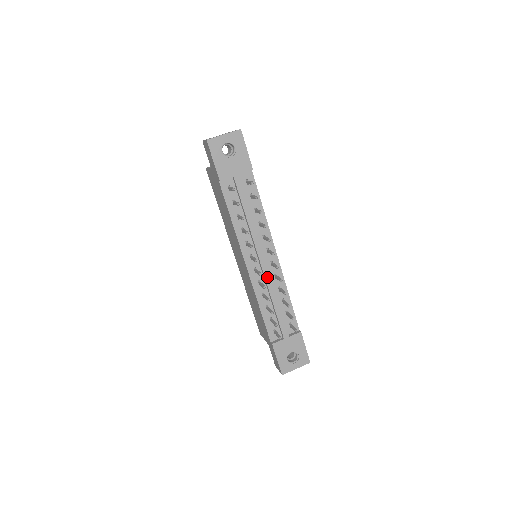
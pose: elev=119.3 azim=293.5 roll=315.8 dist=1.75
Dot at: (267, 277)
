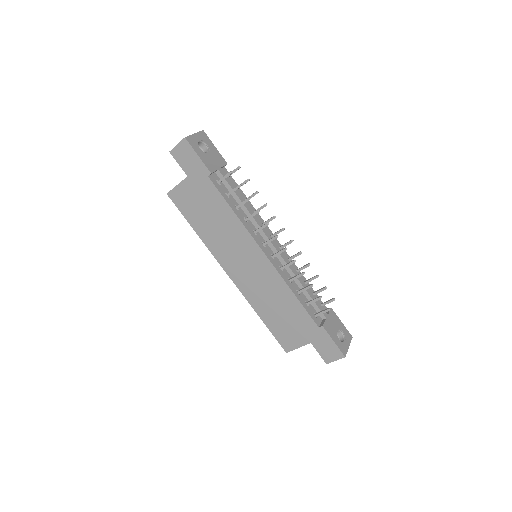
Dot at: (285, 259)
